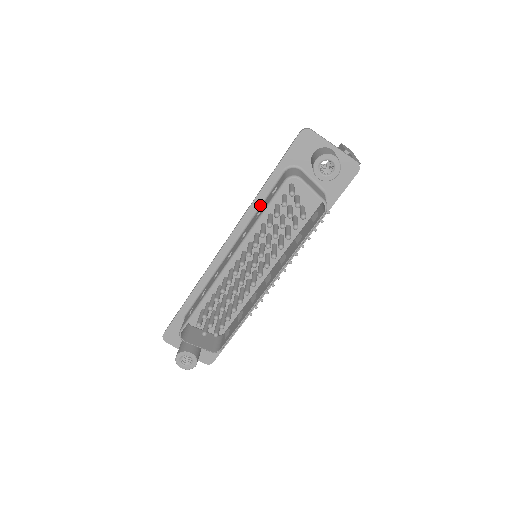
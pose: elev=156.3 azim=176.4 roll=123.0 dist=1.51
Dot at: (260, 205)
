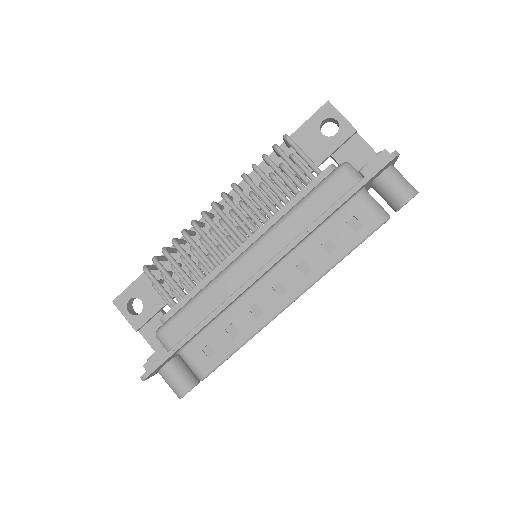
Dot at: (317, 228)
